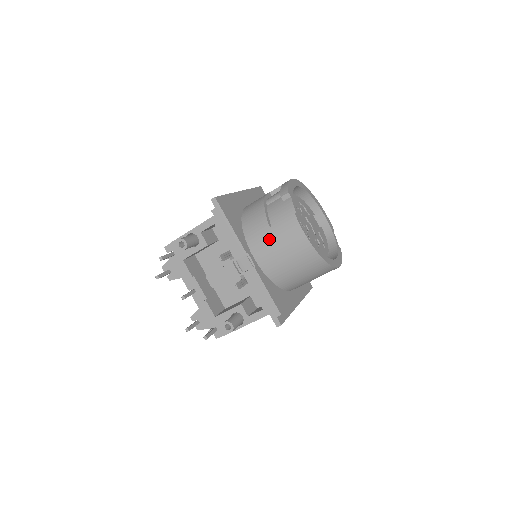
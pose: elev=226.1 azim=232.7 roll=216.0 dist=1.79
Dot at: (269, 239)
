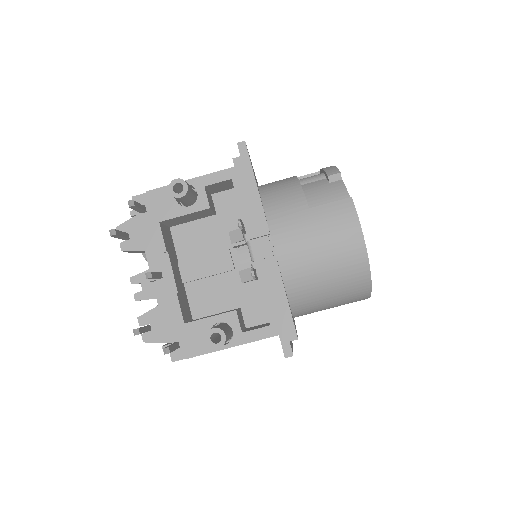
Dot at: (305, 223)
